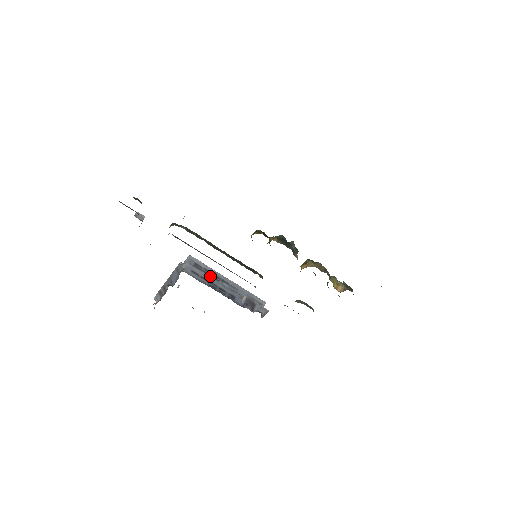
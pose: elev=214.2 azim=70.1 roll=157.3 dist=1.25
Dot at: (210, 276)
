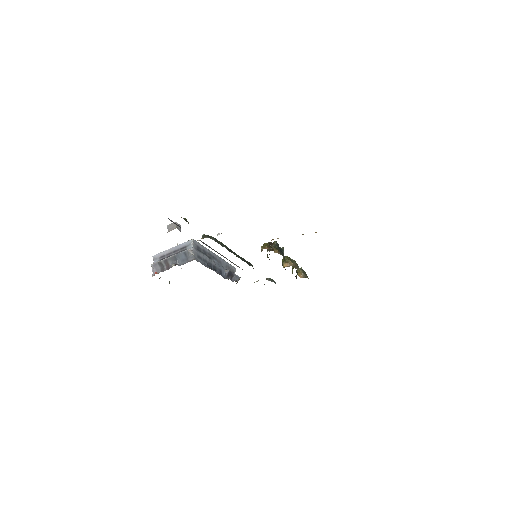
Dot at: (207, 256)
